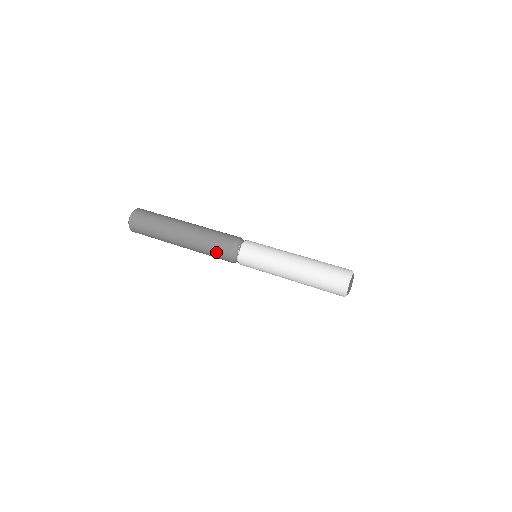
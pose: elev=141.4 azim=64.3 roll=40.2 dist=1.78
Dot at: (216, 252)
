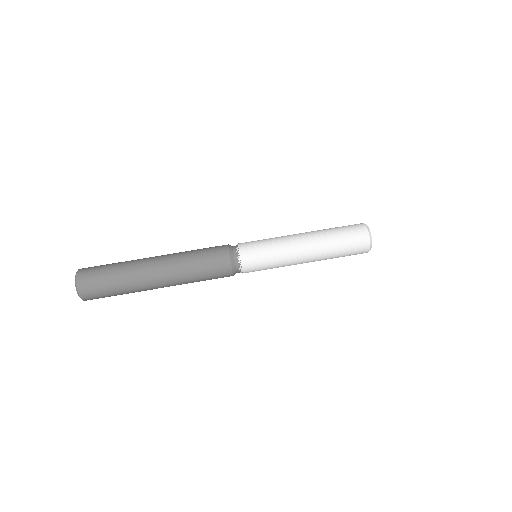
Dot at: (213, 275)
